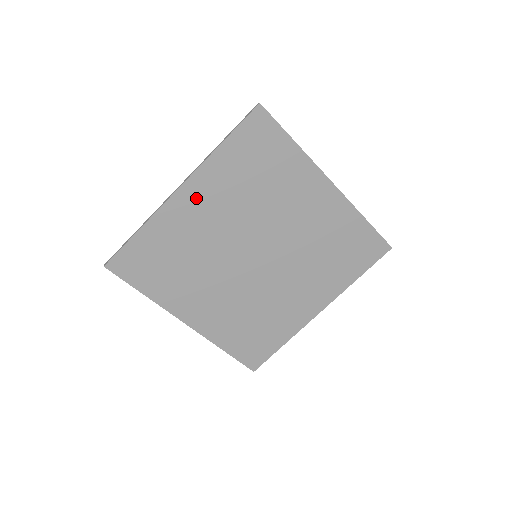
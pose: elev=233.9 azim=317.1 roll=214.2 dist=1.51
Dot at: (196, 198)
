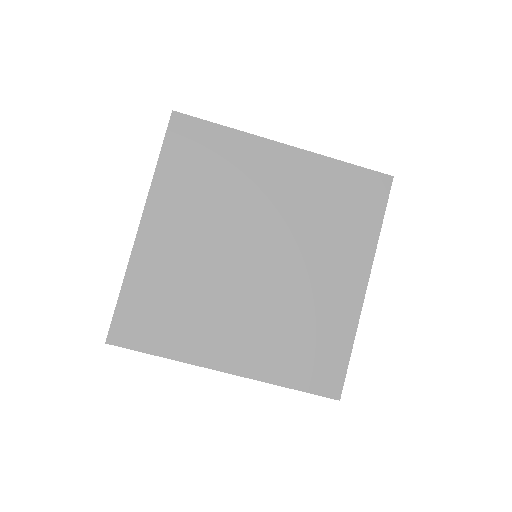
Dot at: (285, 165)
